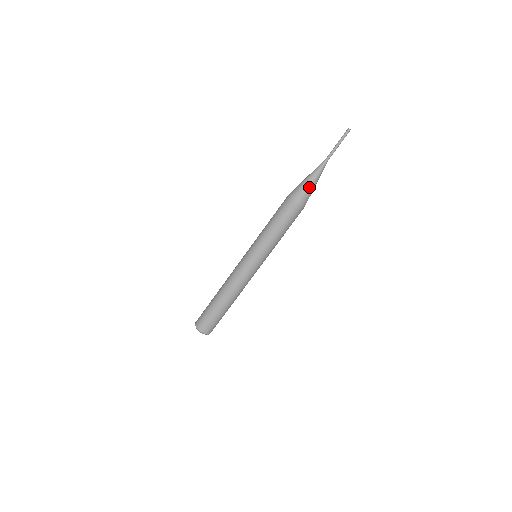
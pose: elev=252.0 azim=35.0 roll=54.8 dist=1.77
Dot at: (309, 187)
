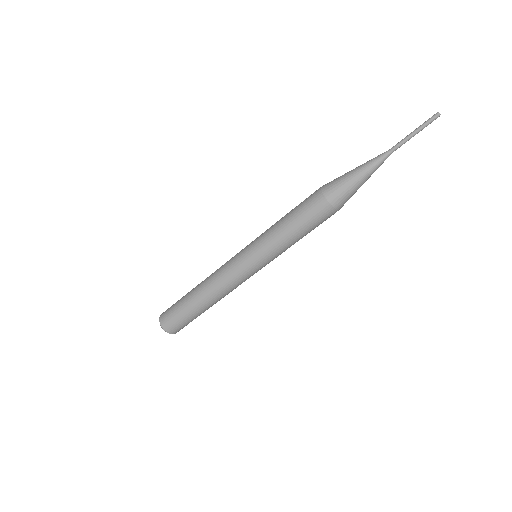
Dot at: (355, 187)
